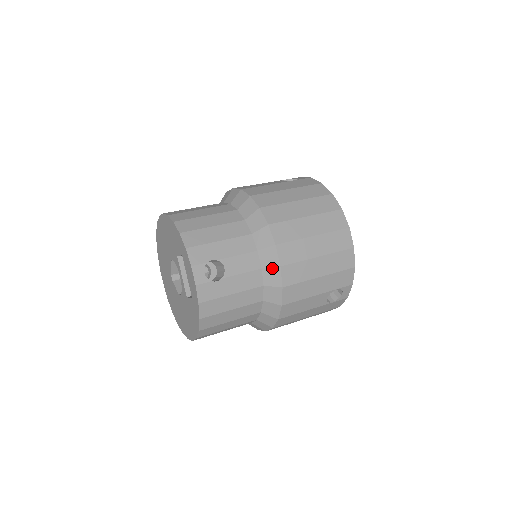
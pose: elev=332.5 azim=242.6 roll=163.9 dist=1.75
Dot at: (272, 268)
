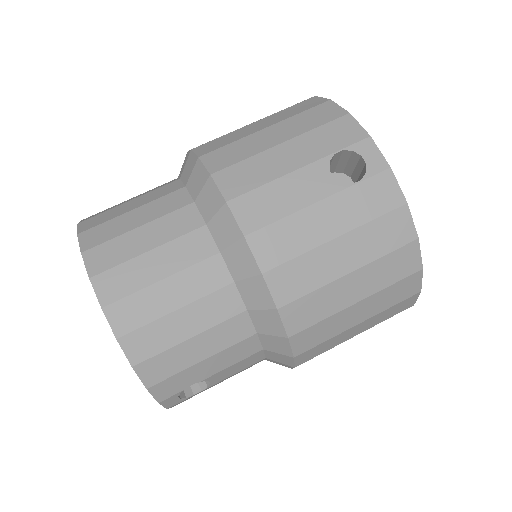
Dot at: (282, 363)
